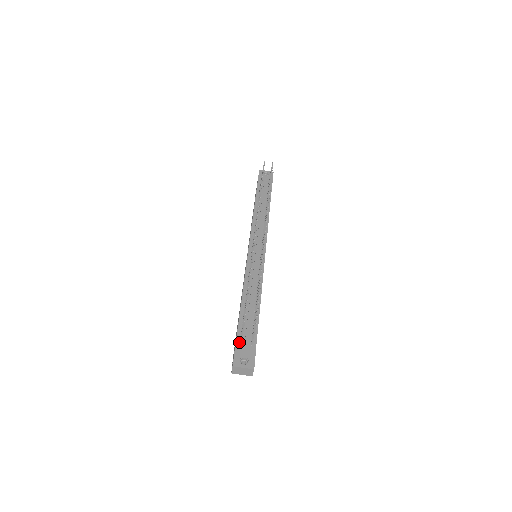
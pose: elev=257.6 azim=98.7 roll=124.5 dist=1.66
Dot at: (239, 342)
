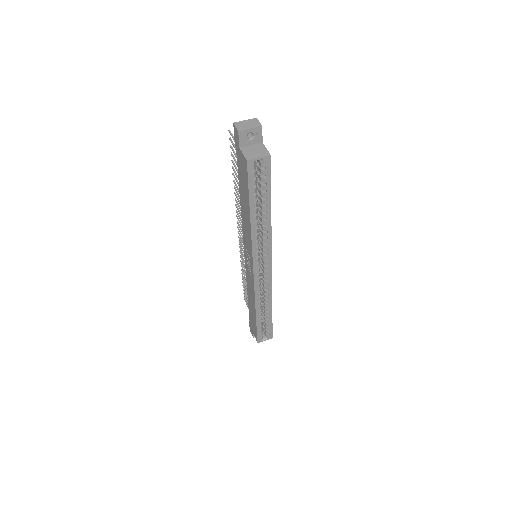
Dot at: occluded
